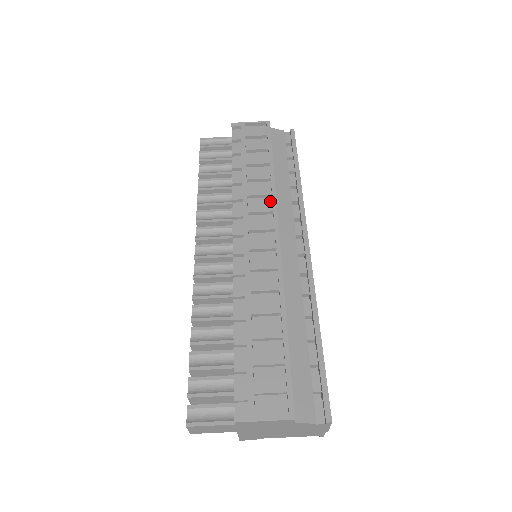
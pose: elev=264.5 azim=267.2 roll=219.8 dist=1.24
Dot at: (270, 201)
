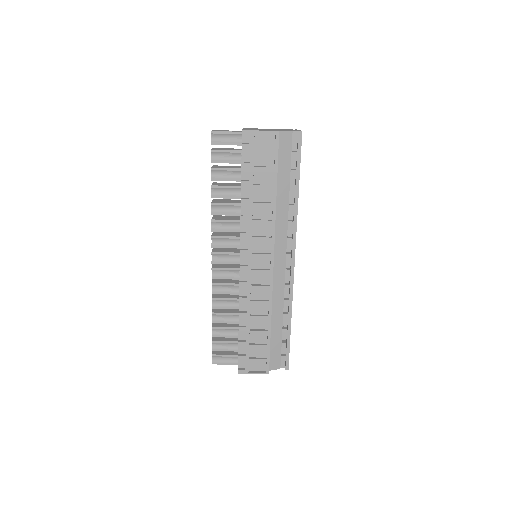
Dot at: (270, 227)
